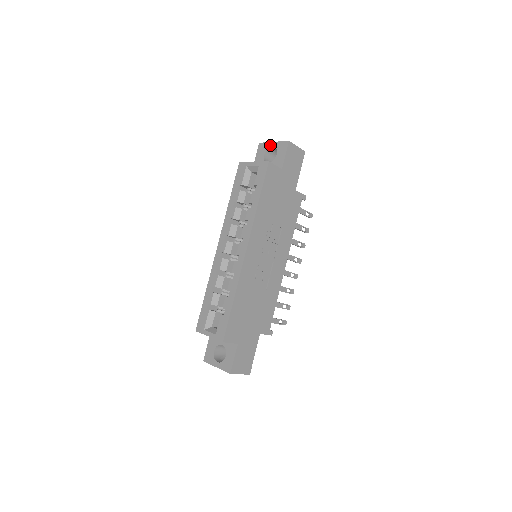
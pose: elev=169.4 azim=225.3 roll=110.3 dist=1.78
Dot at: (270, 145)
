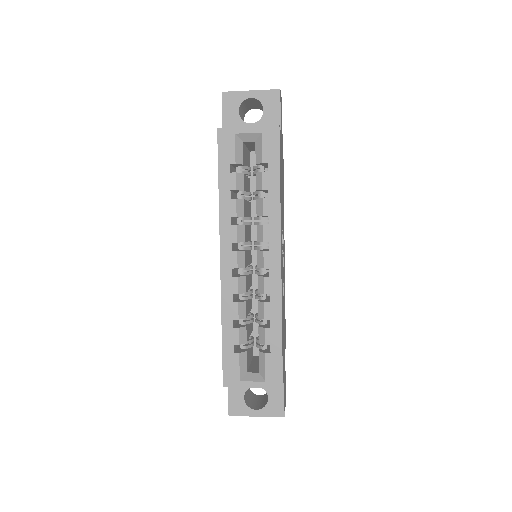
Dot at: (246, 96)
